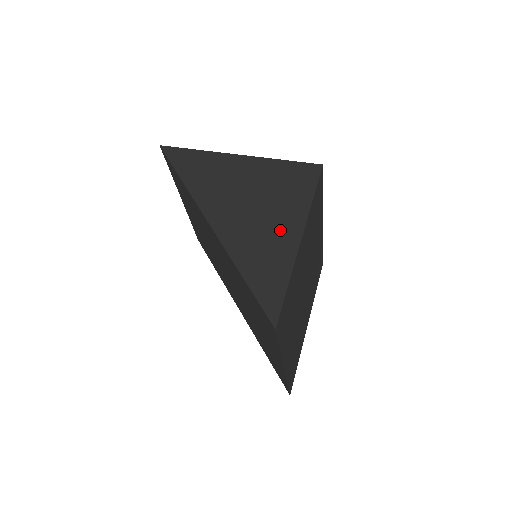
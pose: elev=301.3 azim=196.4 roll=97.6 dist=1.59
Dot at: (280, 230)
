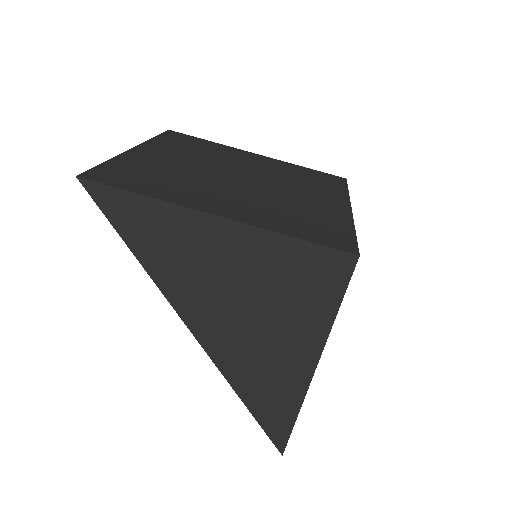
Dot at: (288, 356)
